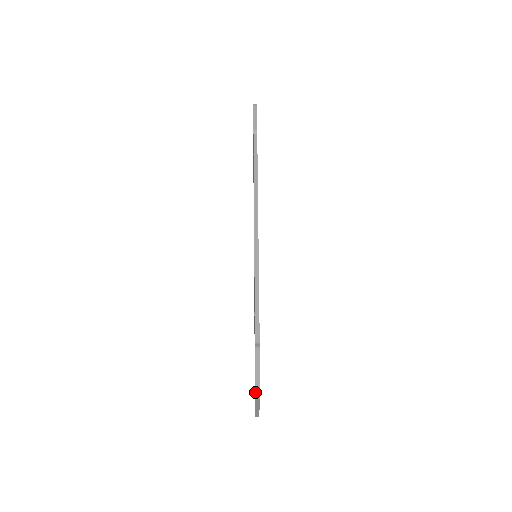
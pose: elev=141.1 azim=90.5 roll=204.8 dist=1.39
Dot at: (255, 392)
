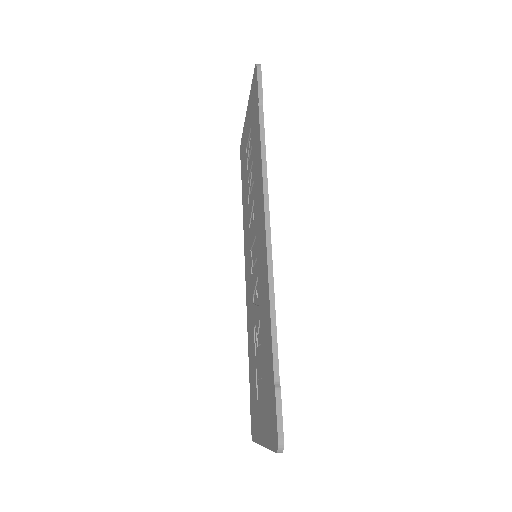
Dot at: (278, 446)
